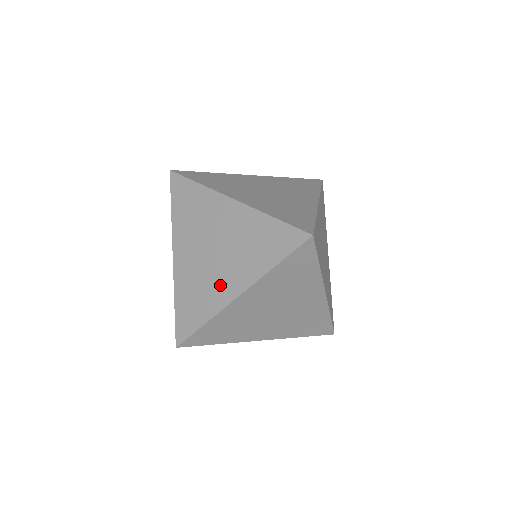
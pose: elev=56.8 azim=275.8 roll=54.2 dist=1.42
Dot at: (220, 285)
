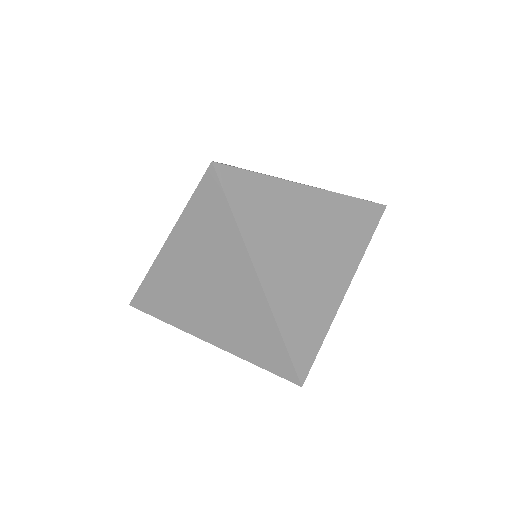
Dot at: (196, 318)
